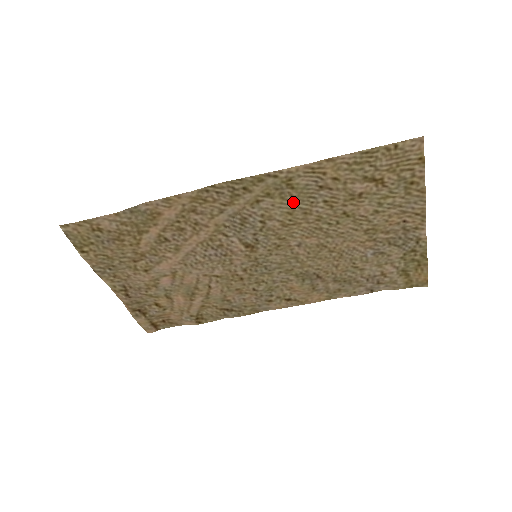
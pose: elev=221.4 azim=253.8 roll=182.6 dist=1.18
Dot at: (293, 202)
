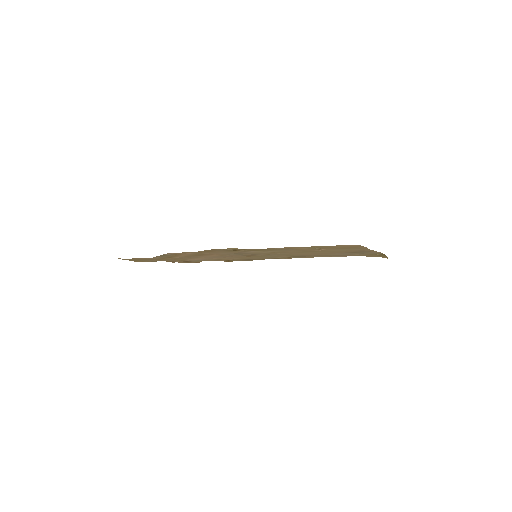
Dot at: (272, 251)
